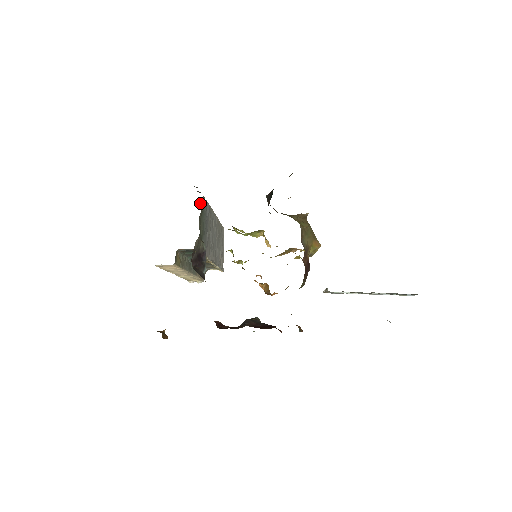
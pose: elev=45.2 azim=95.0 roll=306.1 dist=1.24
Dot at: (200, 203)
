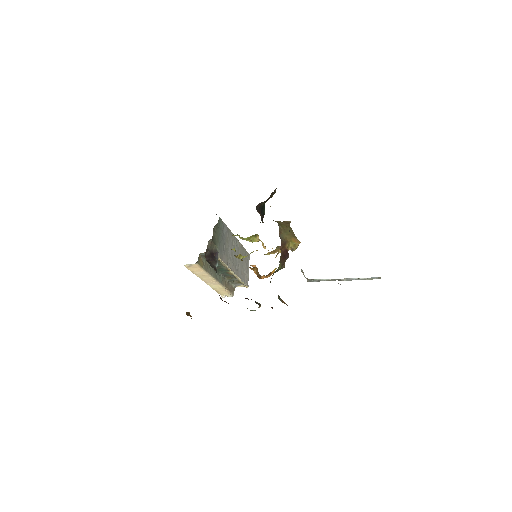
Dot at: occluded
